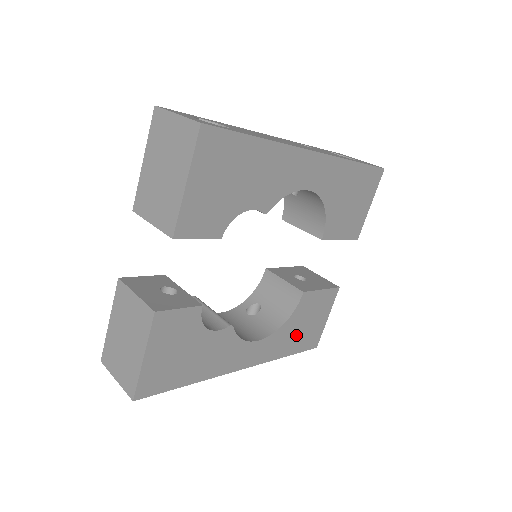
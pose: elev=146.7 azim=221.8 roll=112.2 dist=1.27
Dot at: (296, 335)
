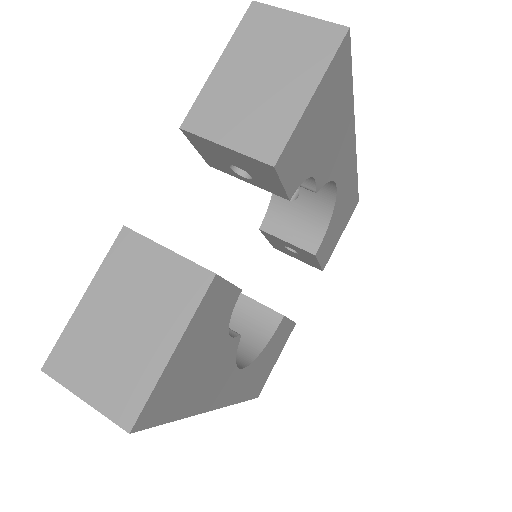
Dot at: (258, 373)
